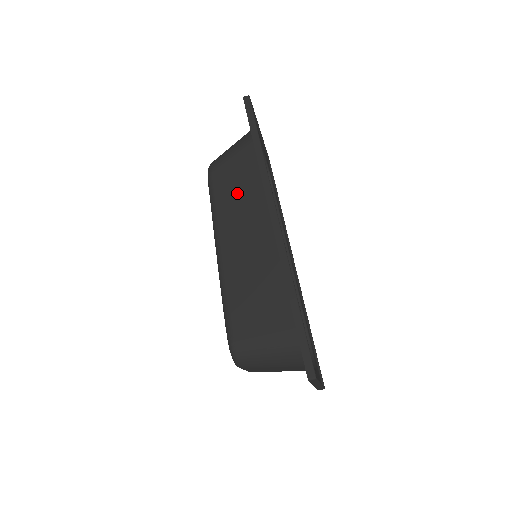
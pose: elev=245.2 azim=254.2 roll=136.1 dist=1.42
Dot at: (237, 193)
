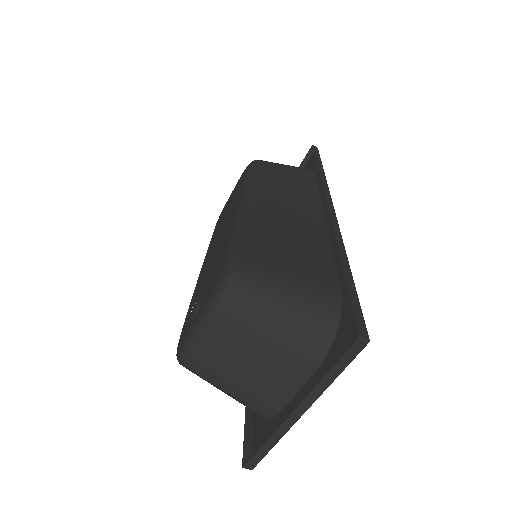
Dot at: (284, 183)
